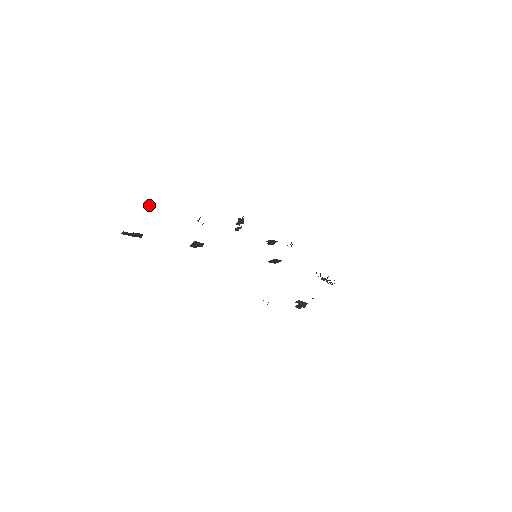
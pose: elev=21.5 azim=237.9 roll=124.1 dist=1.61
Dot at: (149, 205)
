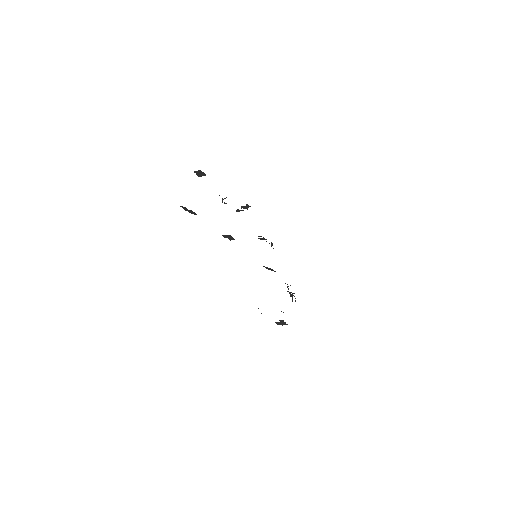
Dot at: (199, 173)
